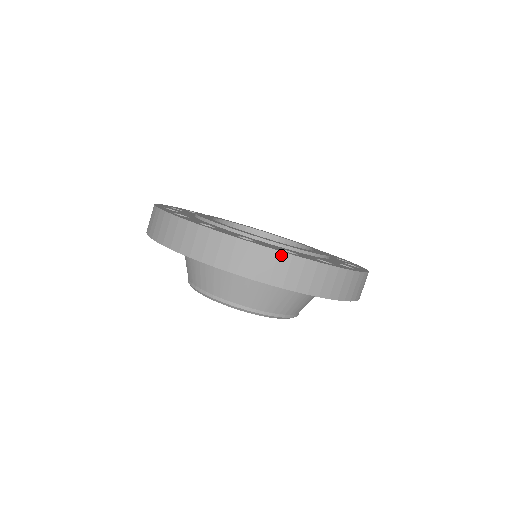
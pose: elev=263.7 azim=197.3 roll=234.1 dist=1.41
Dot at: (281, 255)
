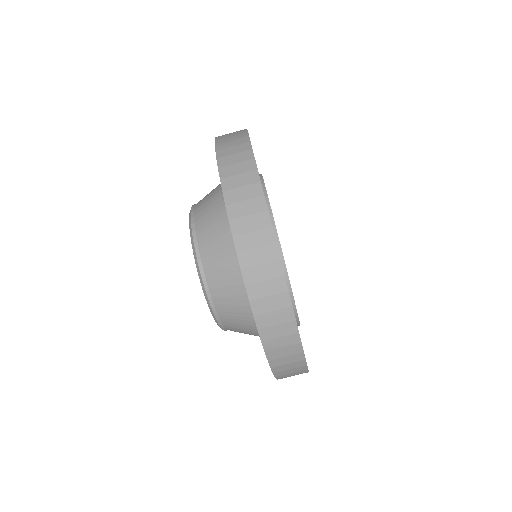
Dot at: (303, 361)
